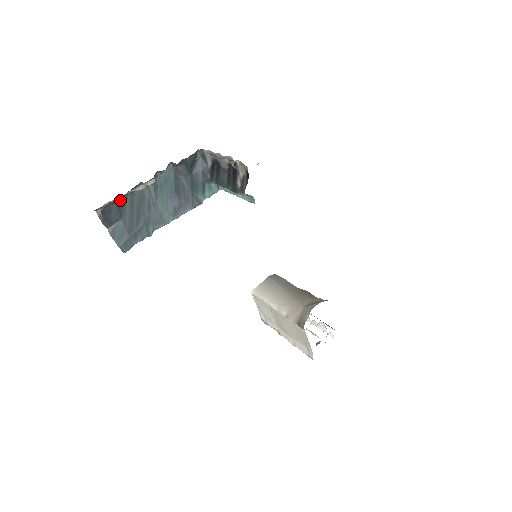
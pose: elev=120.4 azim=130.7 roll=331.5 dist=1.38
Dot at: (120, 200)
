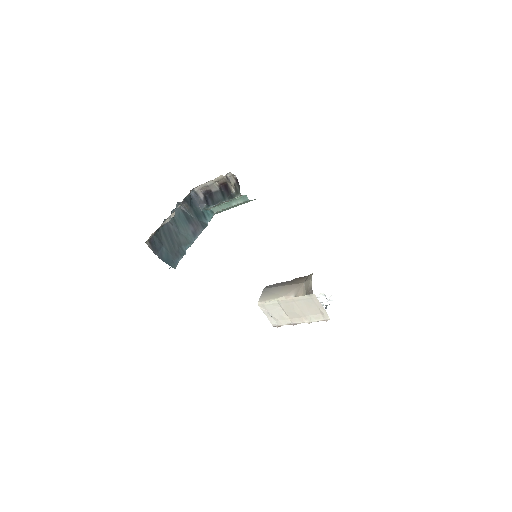
Dot at: (157, 233)
